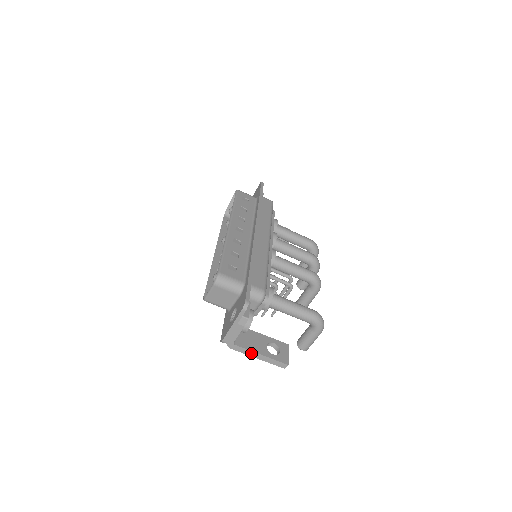
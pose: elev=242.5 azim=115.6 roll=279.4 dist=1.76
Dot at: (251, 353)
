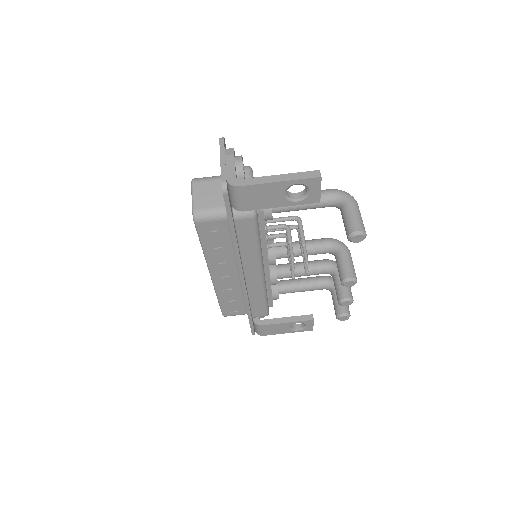
Dot at: (265, 179)
